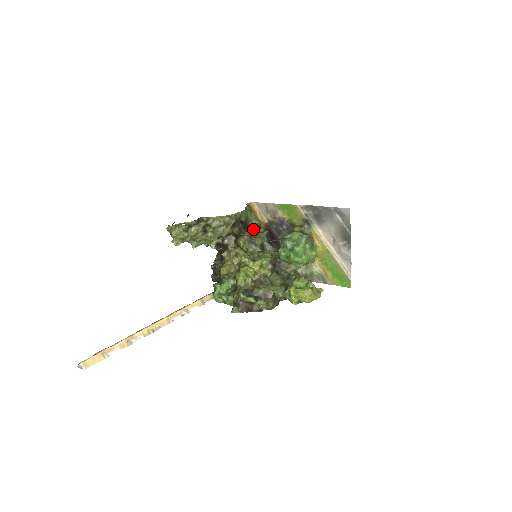
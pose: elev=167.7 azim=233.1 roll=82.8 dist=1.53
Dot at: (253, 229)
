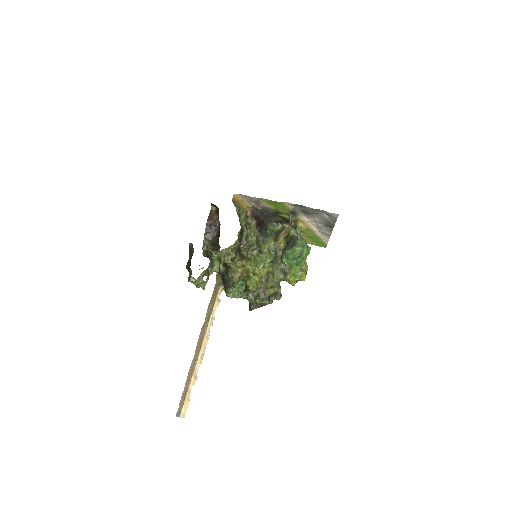
Dot at: (244, 226)
